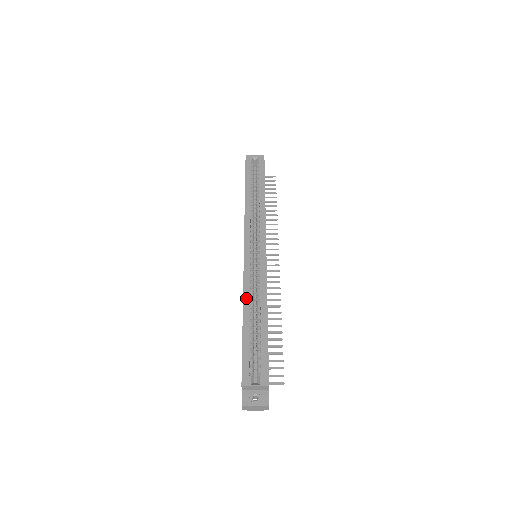
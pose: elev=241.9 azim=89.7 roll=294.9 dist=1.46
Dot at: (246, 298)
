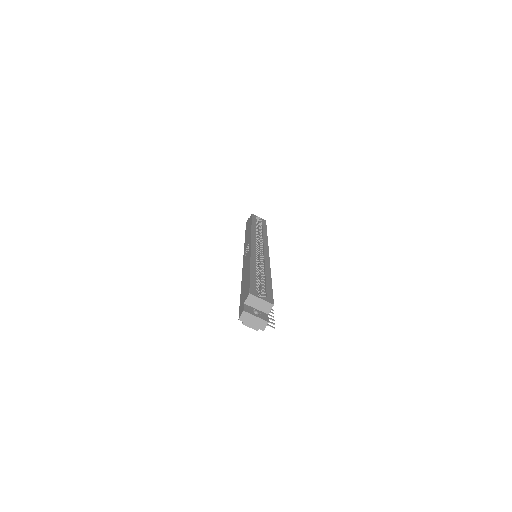
Dot at: (253, 261)
